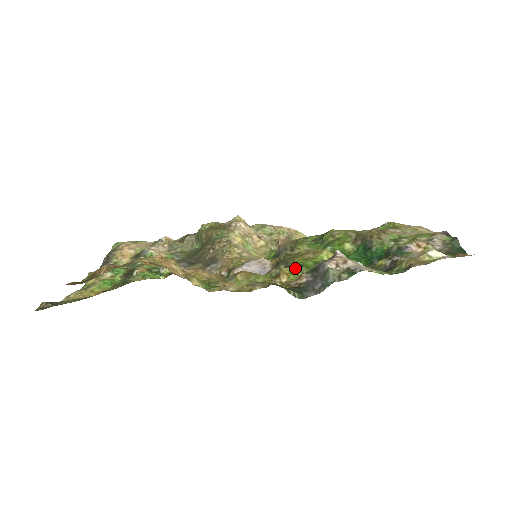
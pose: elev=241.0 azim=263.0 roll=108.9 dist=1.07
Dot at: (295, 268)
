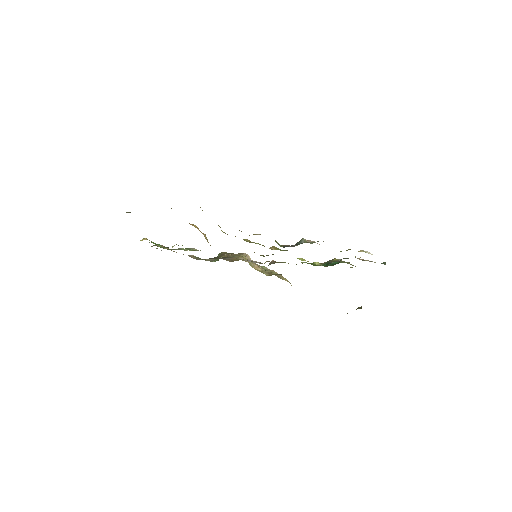
Dot at: occluded
